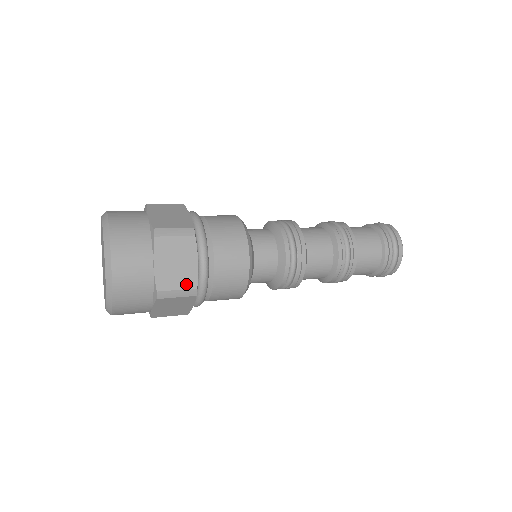
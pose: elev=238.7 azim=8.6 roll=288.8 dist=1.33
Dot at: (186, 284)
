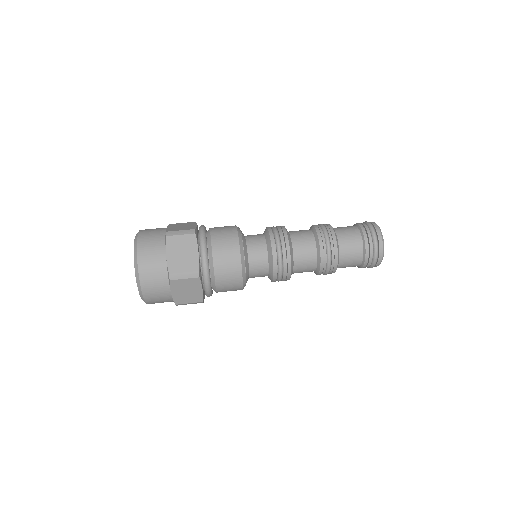
Dot at: (190, 268)
